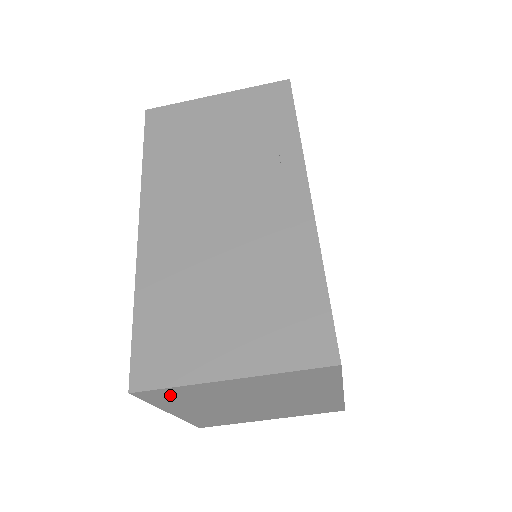
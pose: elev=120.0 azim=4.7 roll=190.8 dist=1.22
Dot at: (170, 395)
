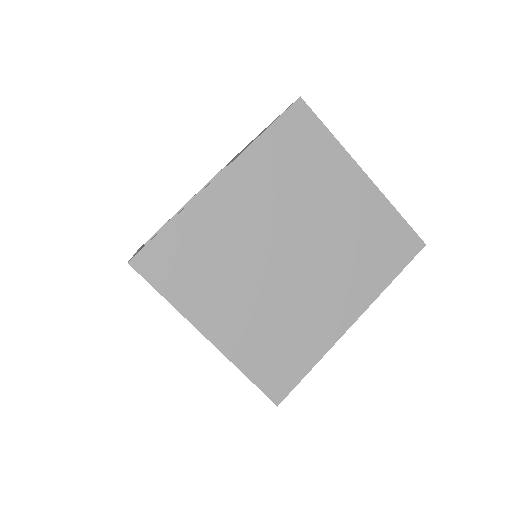
Dot at: (301, 140)
